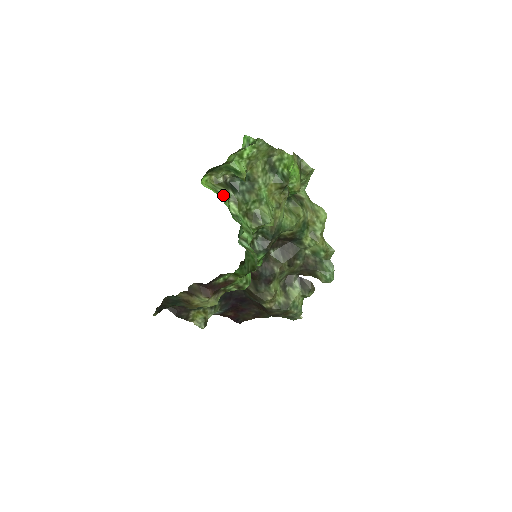
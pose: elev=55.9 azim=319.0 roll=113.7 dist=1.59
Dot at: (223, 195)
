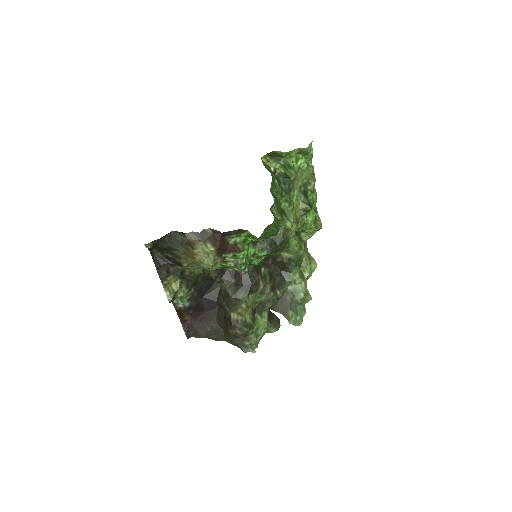
Dot at: occluded
